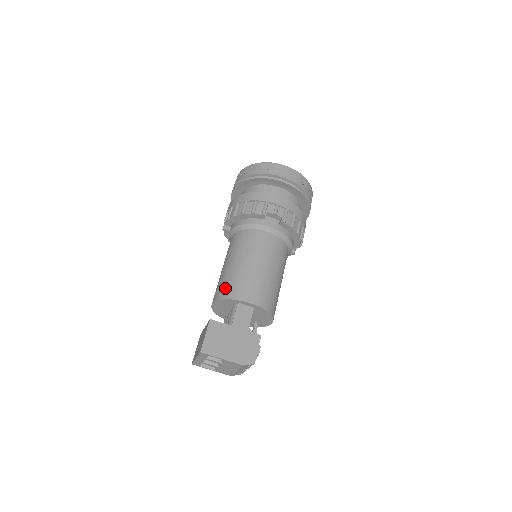
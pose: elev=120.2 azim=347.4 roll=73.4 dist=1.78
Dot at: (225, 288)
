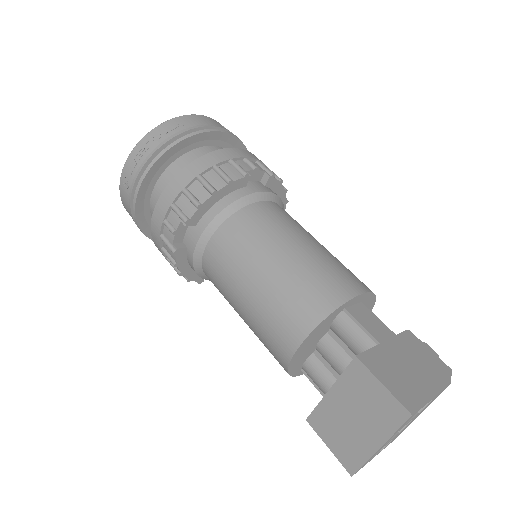
Dot at: (305, 304)
